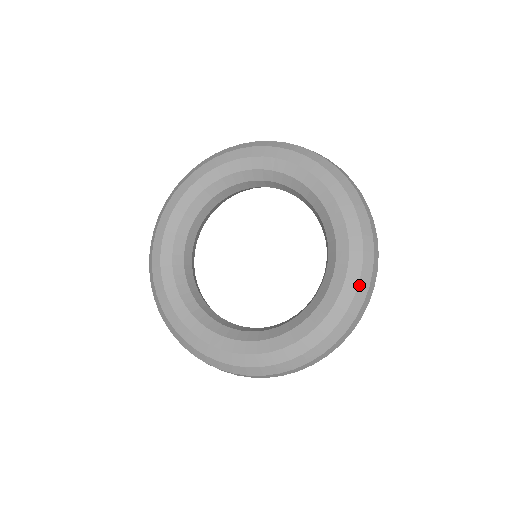
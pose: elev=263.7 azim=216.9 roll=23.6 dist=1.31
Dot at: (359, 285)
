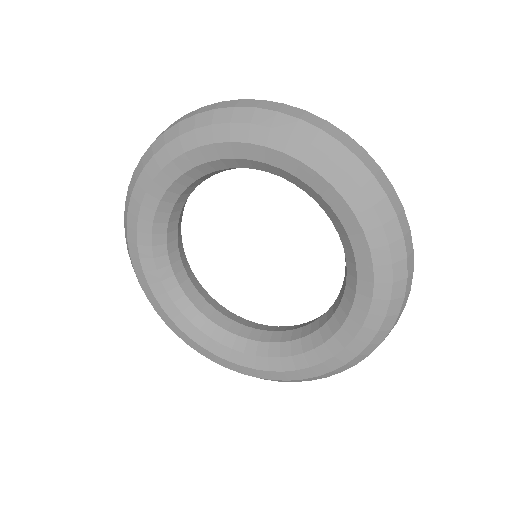
Dot at: (391, 303)
